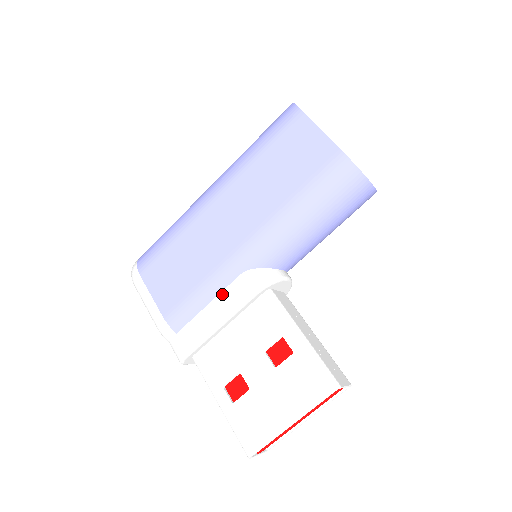
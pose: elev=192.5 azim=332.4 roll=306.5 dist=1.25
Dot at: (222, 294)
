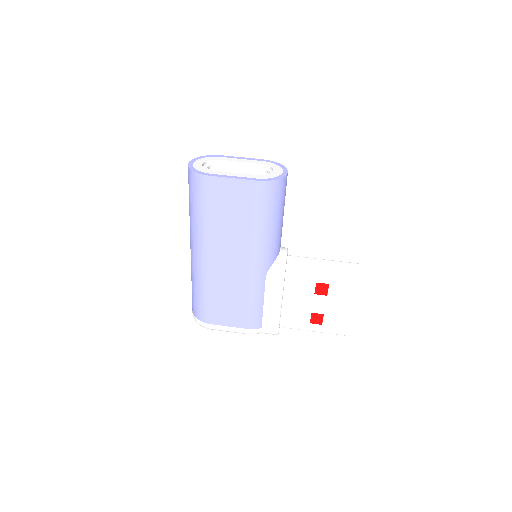
Dot at: (266, 294)
